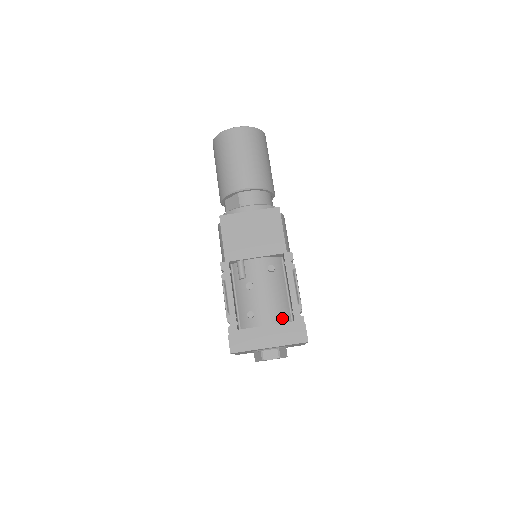
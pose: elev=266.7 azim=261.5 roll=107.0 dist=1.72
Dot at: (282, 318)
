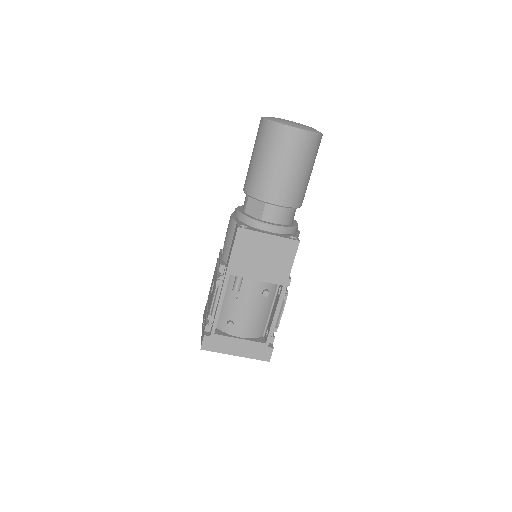
Dot at: (256, 334)
